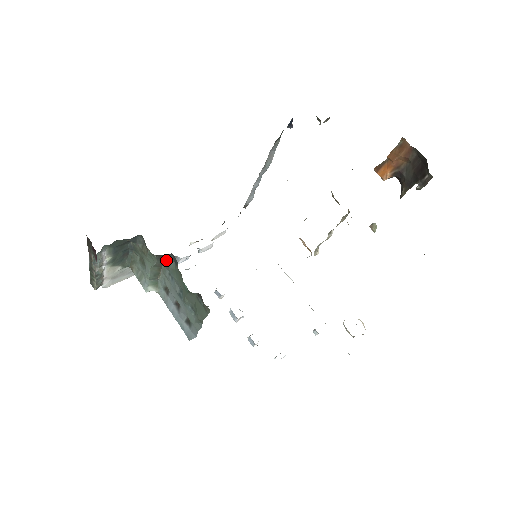
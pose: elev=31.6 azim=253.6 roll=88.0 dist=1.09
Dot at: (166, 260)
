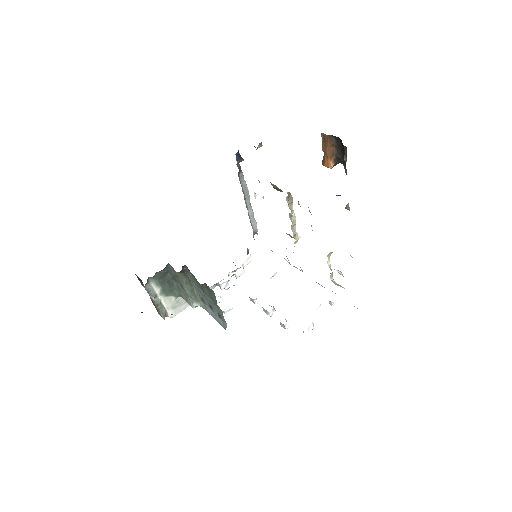
Dot at: (188, 274)
